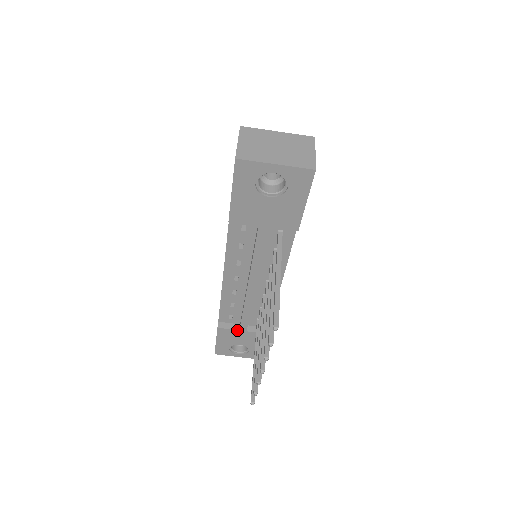
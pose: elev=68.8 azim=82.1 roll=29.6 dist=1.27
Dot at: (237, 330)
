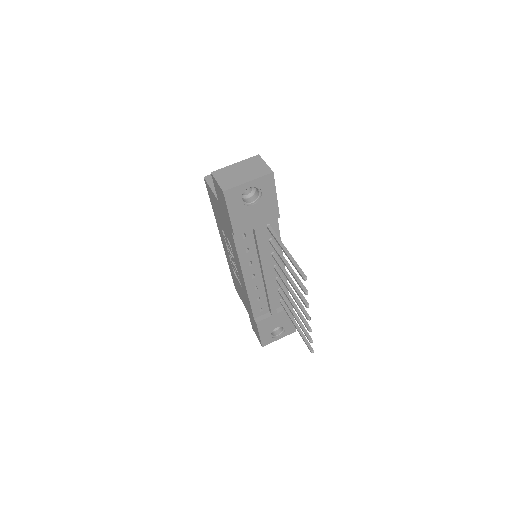
Dot at: (270, 316)
